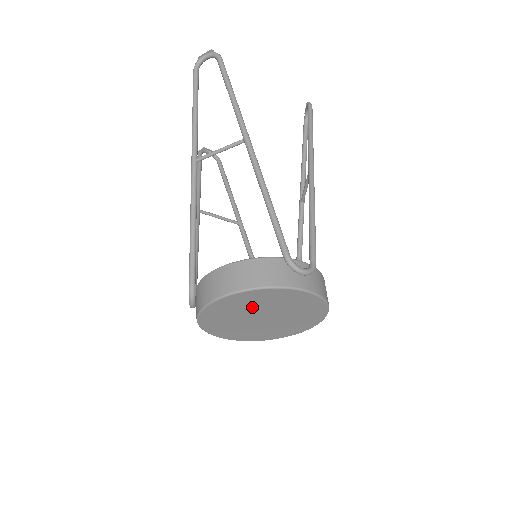
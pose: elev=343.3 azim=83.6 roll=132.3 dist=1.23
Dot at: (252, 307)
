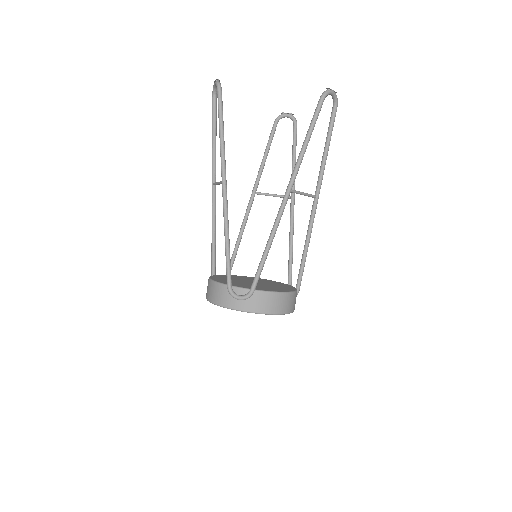
Dot at: occluded
